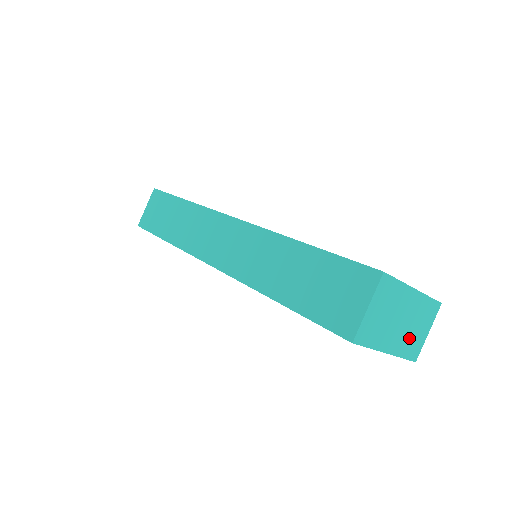
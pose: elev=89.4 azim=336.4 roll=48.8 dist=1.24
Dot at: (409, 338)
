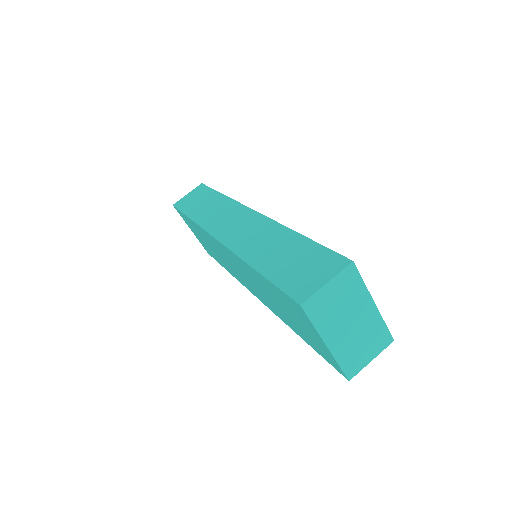
Dot at: (352, 349)
